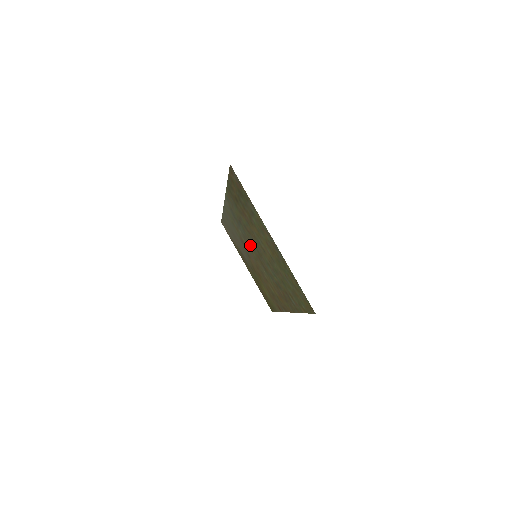
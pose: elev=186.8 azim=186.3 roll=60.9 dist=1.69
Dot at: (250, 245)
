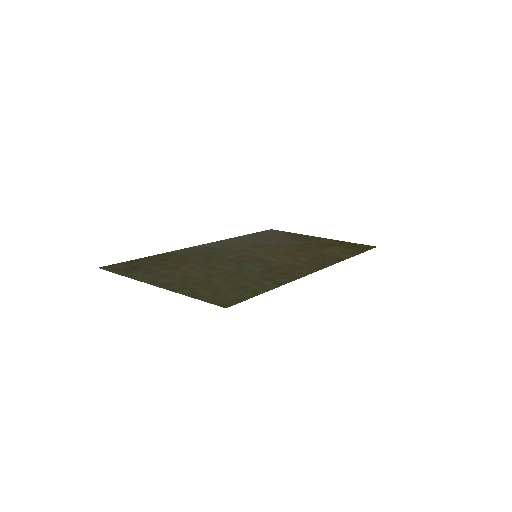
Dot at: (243, 254)
